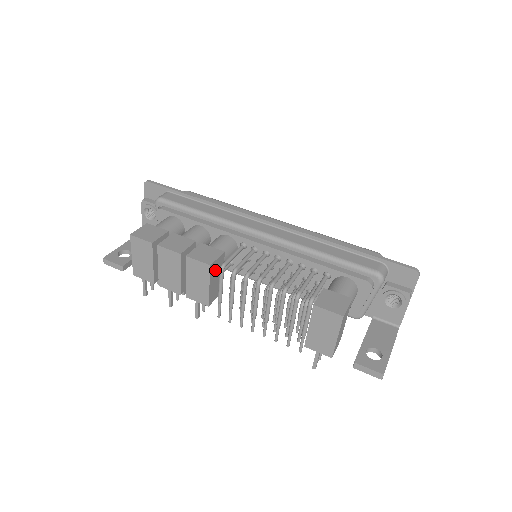
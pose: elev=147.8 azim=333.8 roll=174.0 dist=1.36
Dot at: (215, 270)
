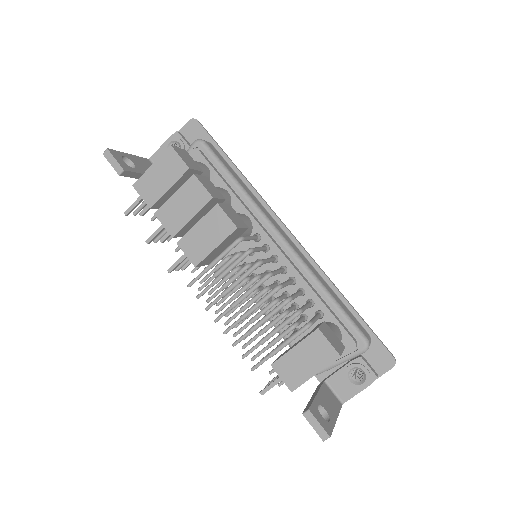
Dot at: (231, 237)
